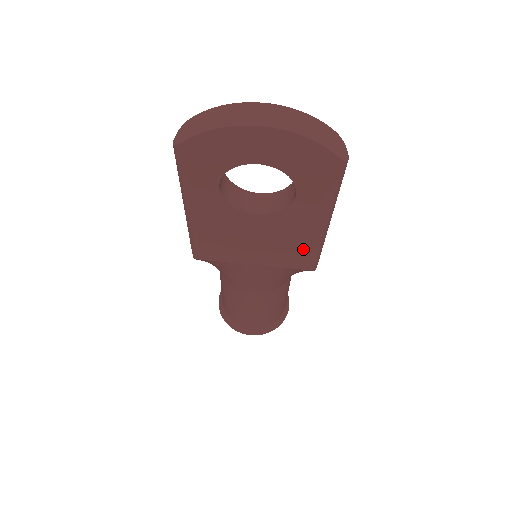
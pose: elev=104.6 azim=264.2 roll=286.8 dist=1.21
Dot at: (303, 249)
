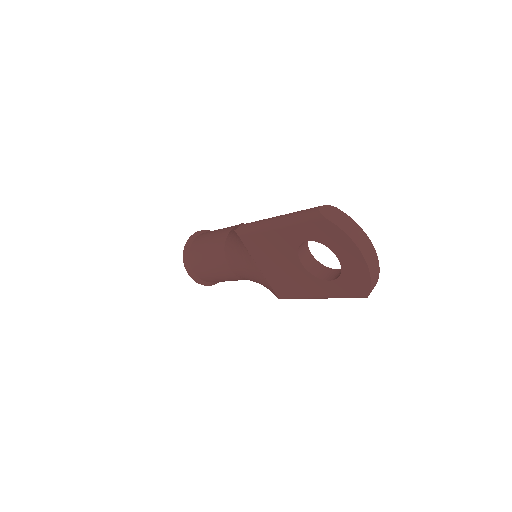
Dot at: (293, 291)
